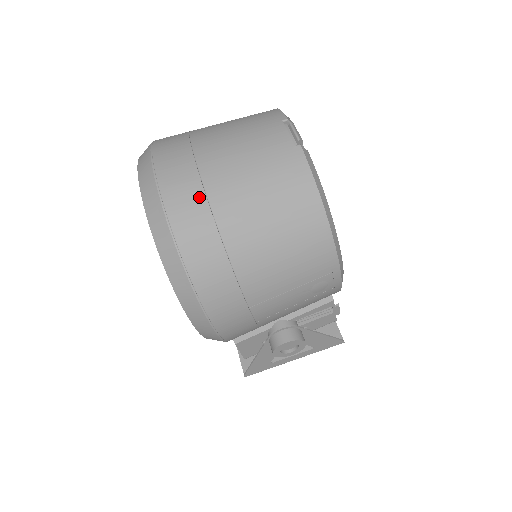
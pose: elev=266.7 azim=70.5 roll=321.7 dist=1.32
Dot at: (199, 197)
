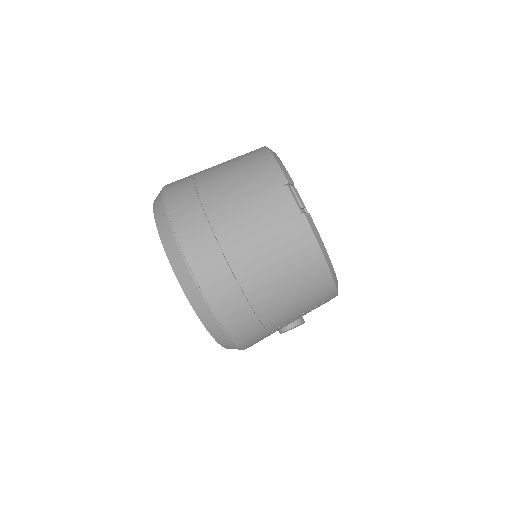
Dot at: (226, 273)
